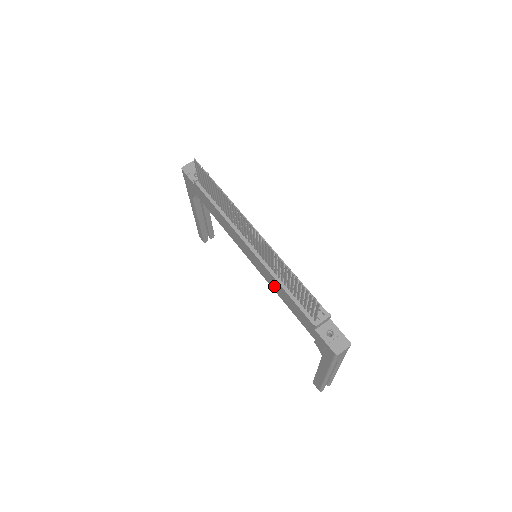
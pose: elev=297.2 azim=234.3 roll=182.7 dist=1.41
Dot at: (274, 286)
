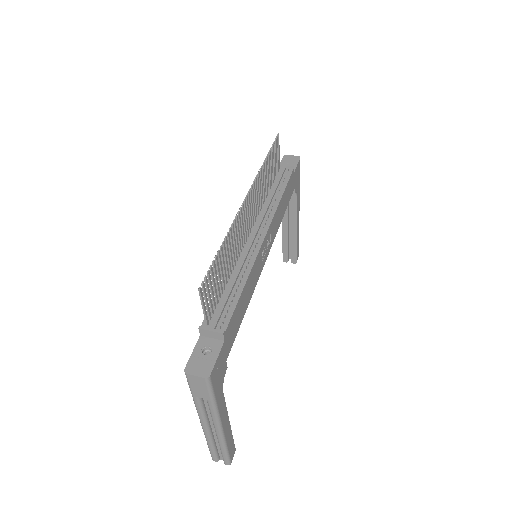
Dot at: occluded
